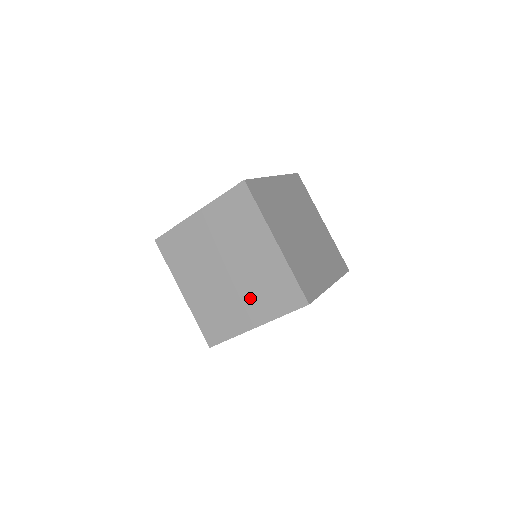
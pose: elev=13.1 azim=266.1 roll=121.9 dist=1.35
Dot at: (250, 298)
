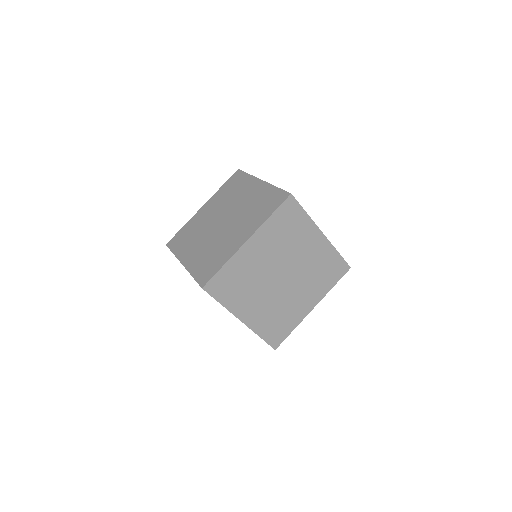
Dot at: occluded
